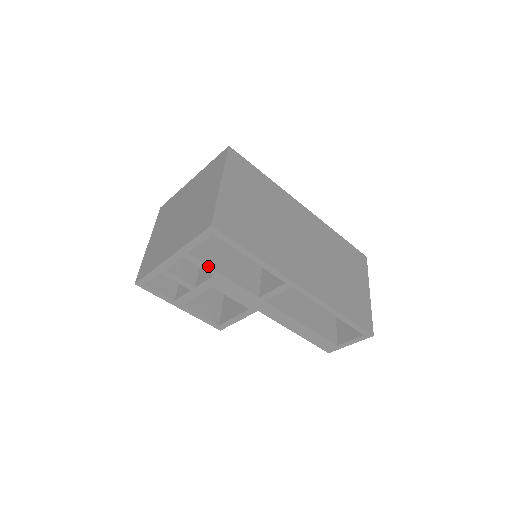
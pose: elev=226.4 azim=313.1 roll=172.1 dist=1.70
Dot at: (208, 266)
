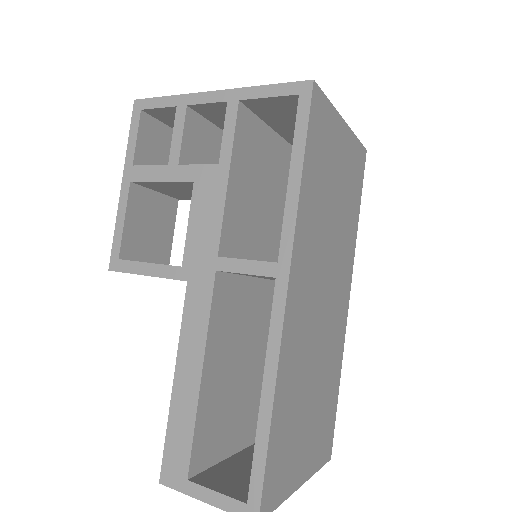
Dot at: (233, 142)
